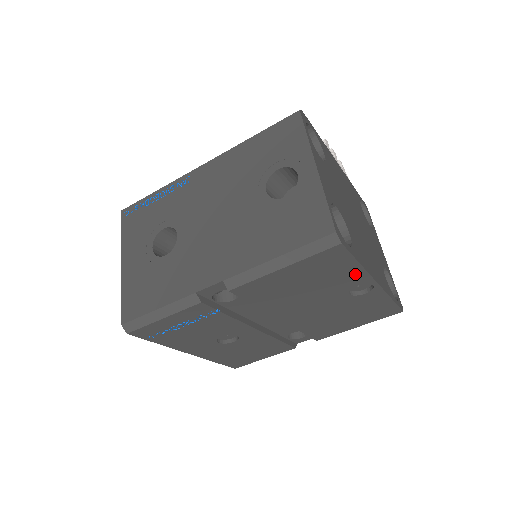
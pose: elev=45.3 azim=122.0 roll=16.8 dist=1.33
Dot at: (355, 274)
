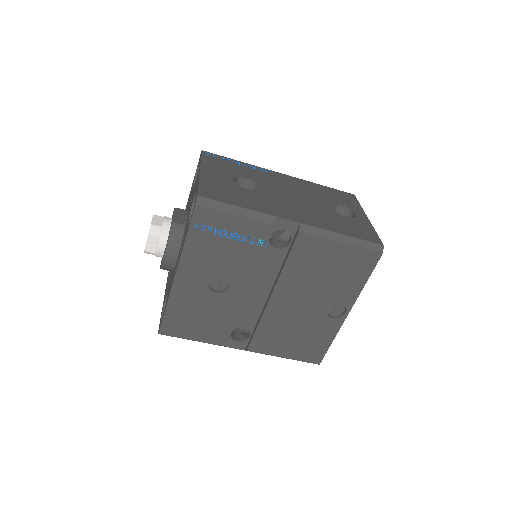
Dot at: (353, 290)
